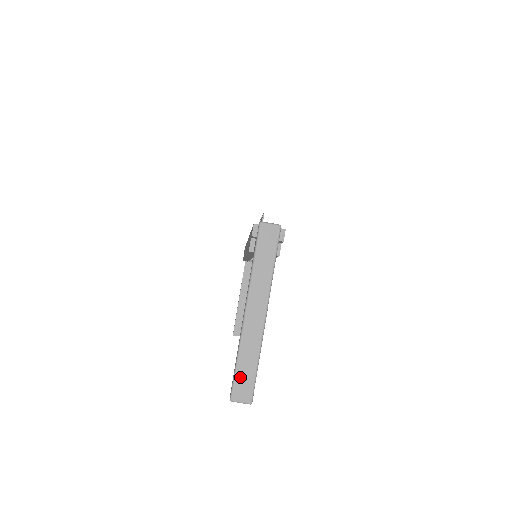
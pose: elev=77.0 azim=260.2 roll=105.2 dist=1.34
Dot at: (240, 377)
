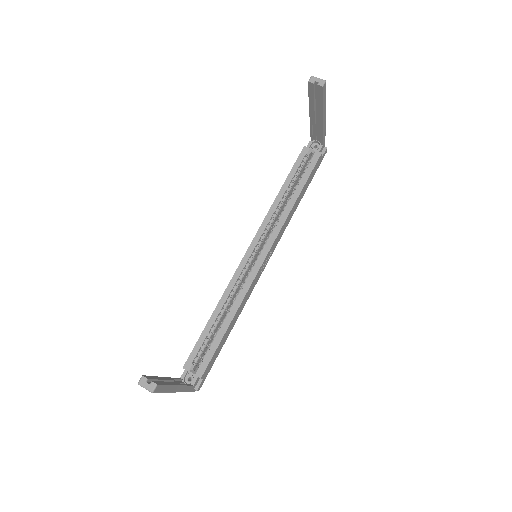
Dot at: occluded
